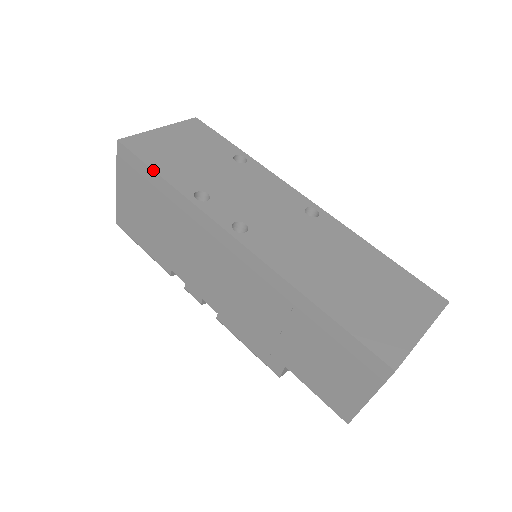
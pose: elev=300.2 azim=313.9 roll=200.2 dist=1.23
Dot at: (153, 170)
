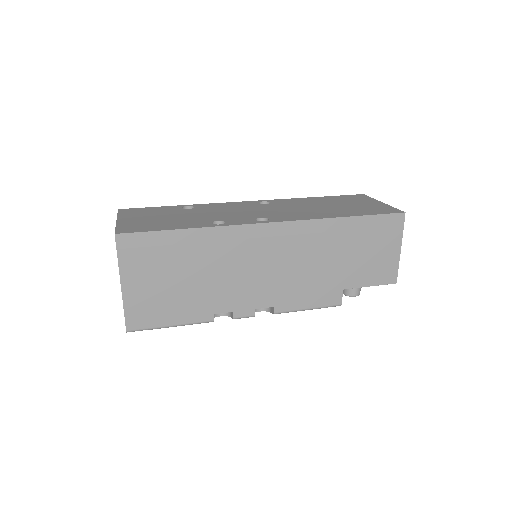
Dot at: (171, 230)
